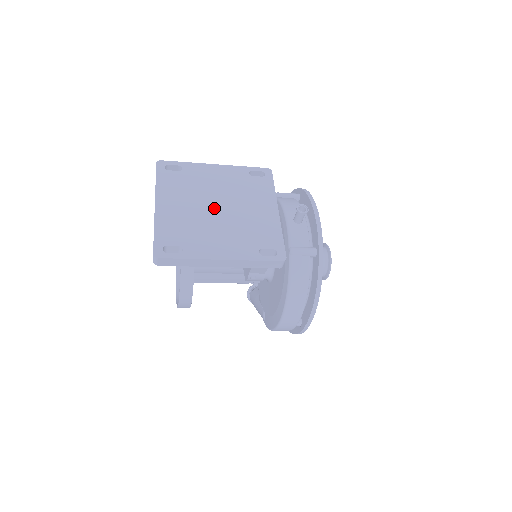
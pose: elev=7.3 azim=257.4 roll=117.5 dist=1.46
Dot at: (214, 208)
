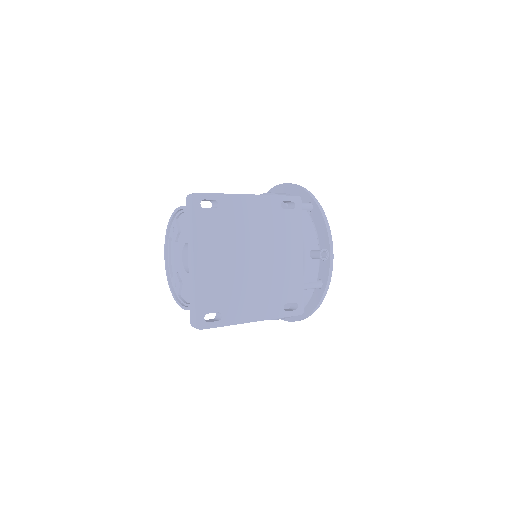
Dot at: (249, 259)
